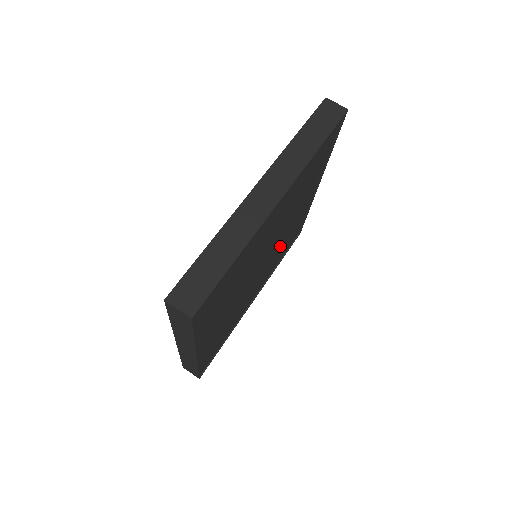
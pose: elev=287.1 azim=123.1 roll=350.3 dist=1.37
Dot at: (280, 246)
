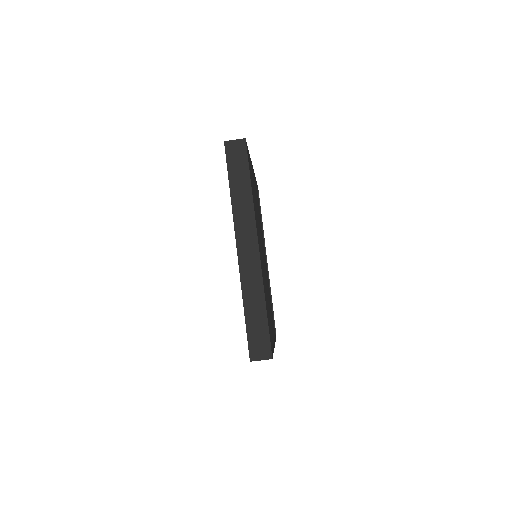
Dot at: occluded
